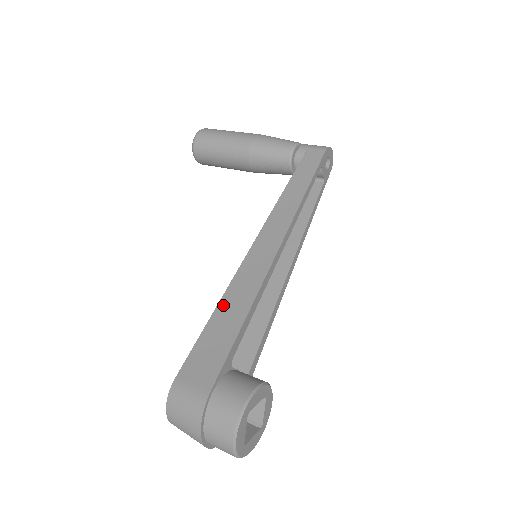
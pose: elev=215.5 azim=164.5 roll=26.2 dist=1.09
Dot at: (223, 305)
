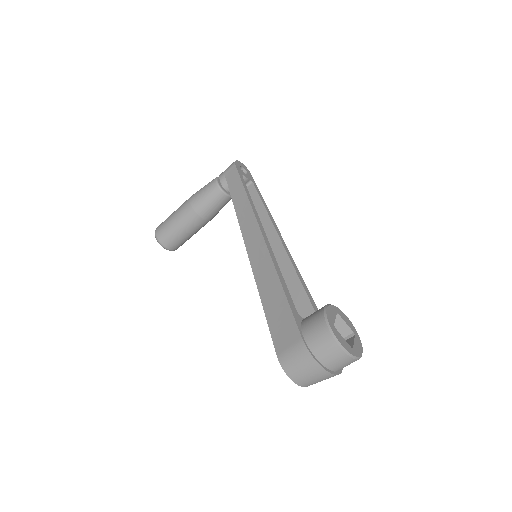
Dot at: (263, 294)
